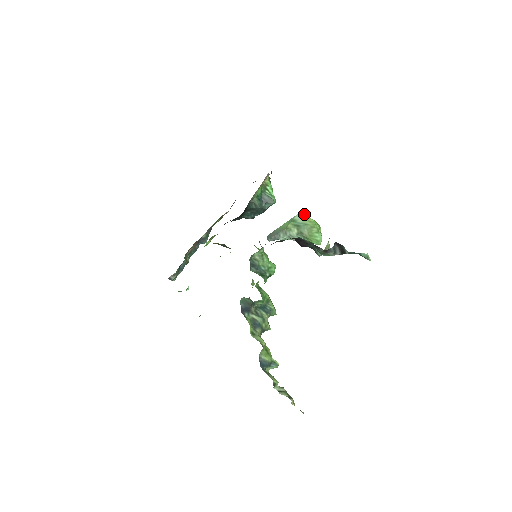
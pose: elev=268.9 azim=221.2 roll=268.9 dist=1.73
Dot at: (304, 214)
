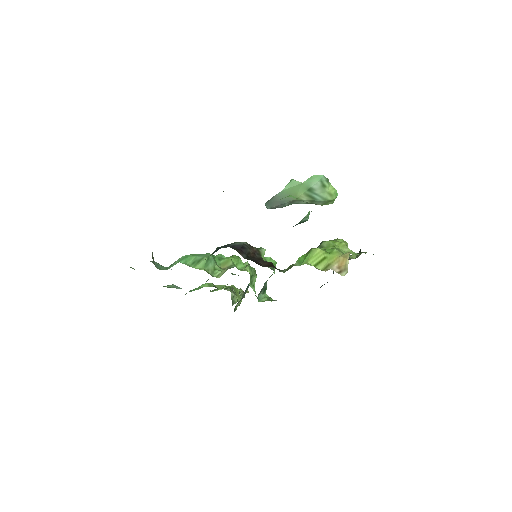
Dot at: (327, 180)
